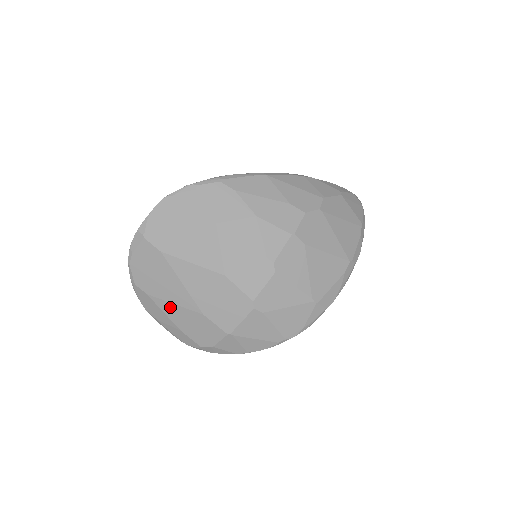
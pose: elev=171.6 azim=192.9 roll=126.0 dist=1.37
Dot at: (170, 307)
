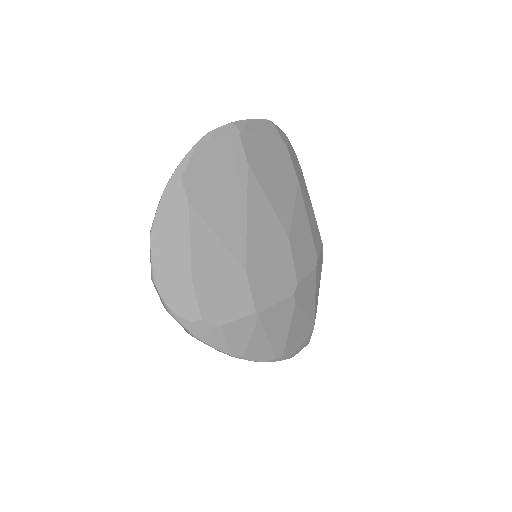
Dot at: (207, 238)
